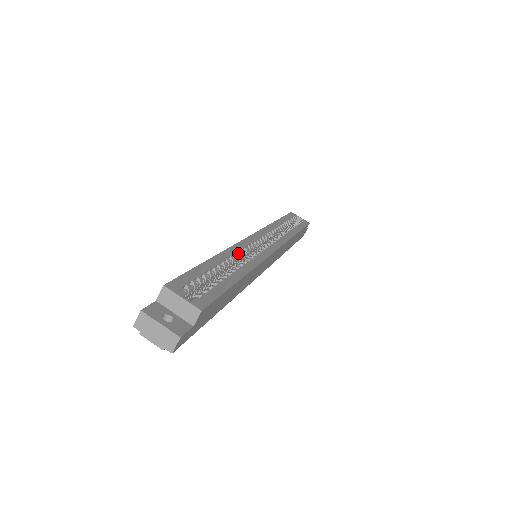
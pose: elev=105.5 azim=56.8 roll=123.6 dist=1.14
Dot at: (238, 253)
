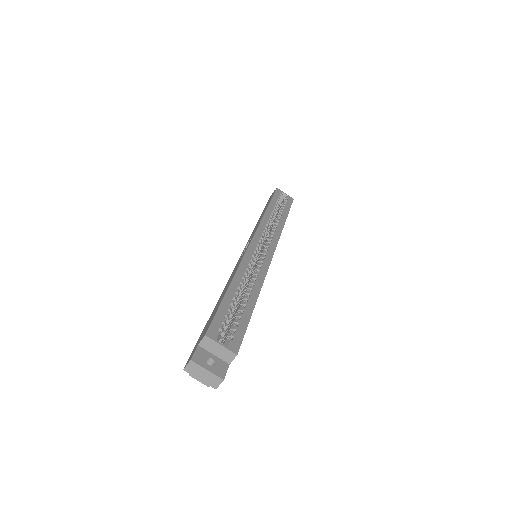
Dot at: (247, 268)
